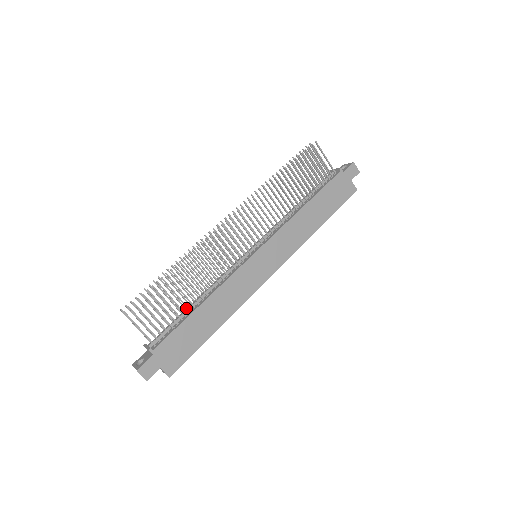
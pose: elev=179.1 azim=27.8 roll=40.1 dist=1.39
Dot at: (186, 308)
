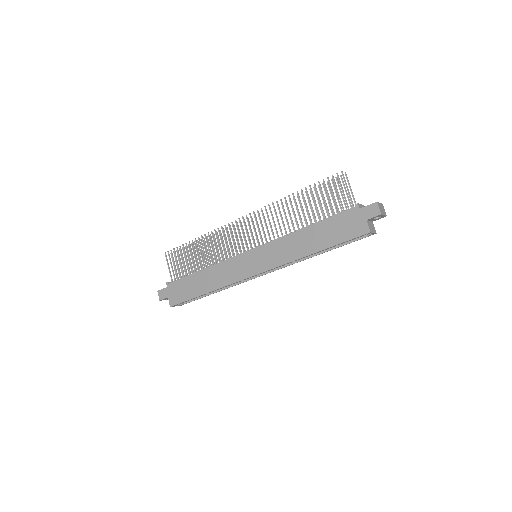
Dot at: occluded
